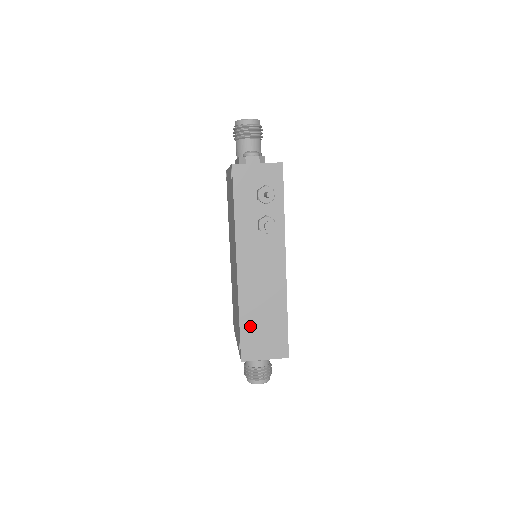
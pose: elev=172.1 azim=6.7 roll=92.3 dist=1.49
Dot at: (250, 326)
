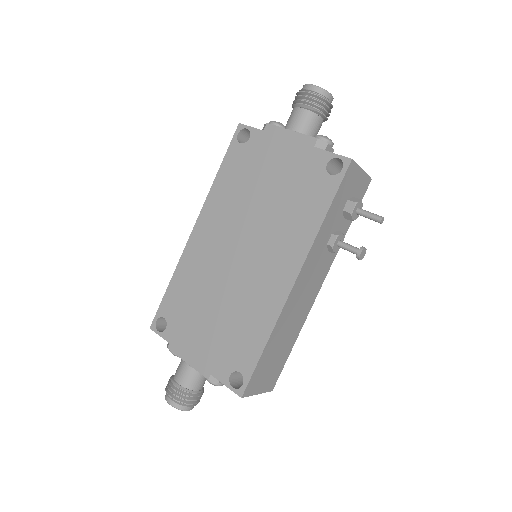
Dot at: (268, 355)
